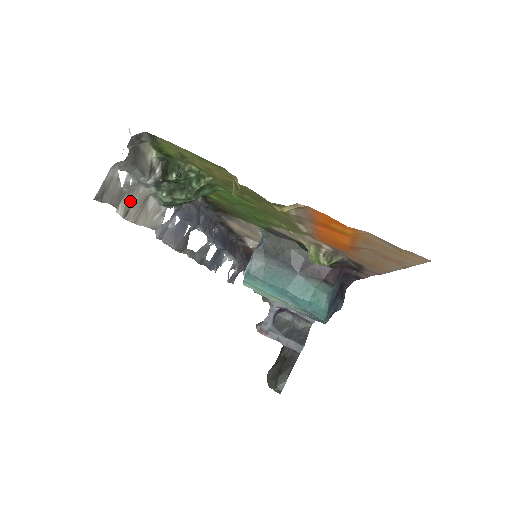
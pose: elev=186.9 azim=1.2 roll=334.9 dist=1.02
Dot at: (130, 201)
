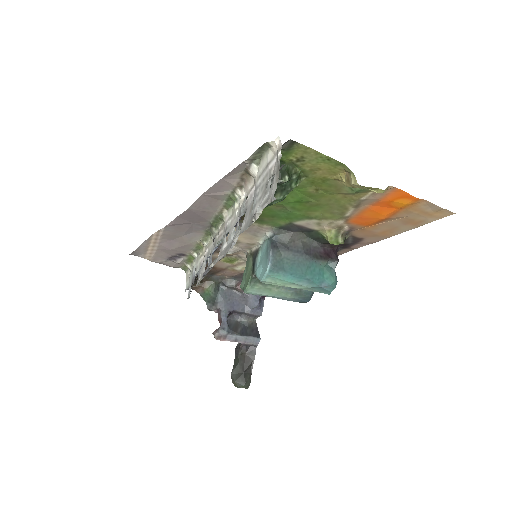
Dot at: (260, 204)
